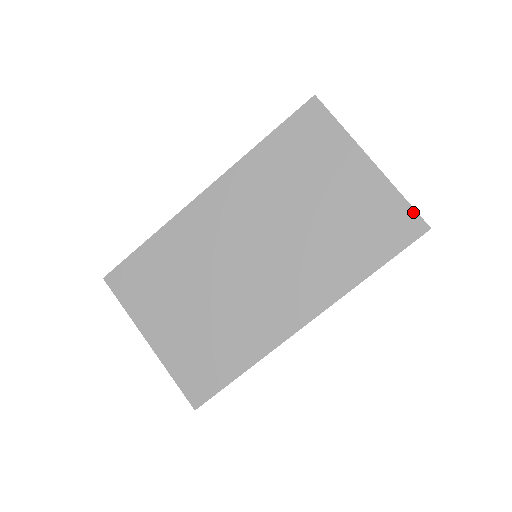
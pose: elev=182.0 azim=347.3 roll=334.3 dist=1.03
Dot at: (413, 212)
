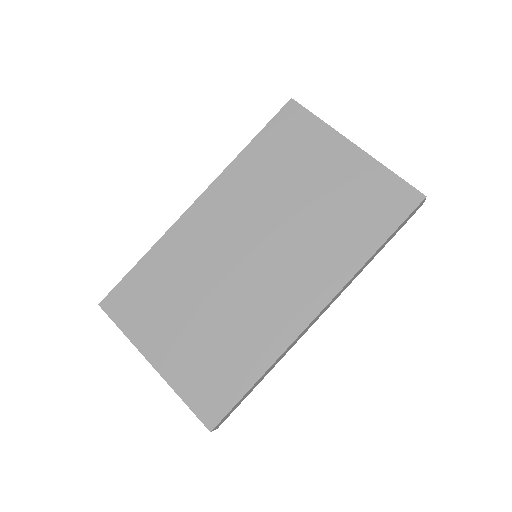
Dot at: (405, 184)
